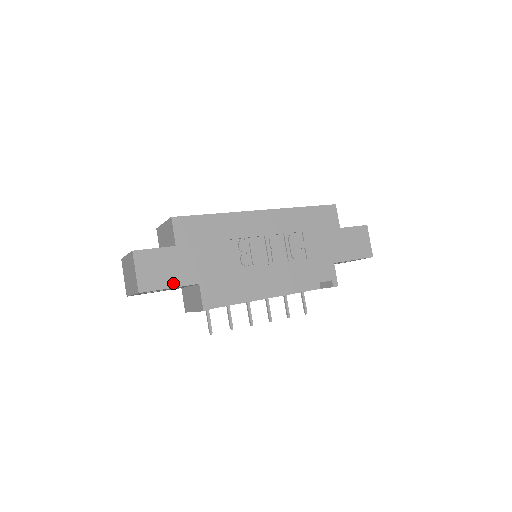
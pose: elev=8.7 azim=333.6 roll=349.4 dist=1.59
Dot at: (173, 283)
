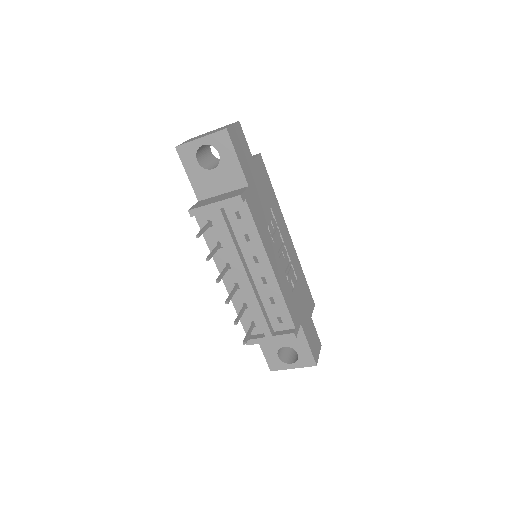
Dot at: (241, 160)
